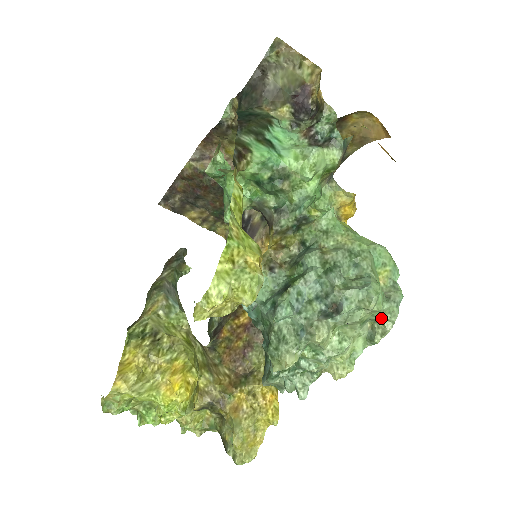
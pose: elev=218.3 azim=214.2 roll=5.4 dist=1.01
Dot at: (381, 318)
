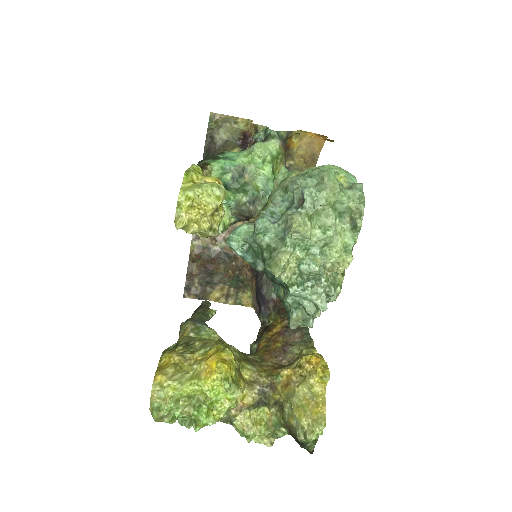
Dot at: (351, 204)
